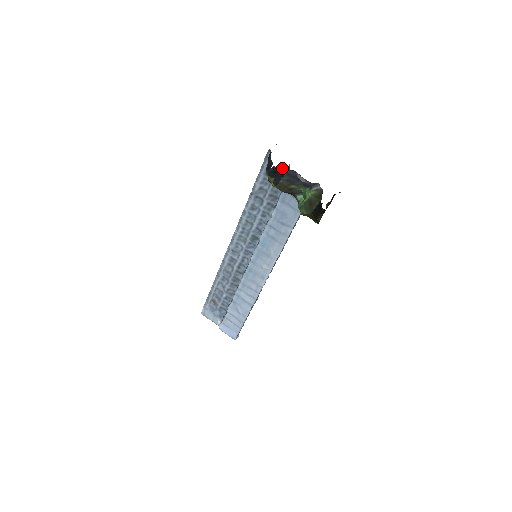
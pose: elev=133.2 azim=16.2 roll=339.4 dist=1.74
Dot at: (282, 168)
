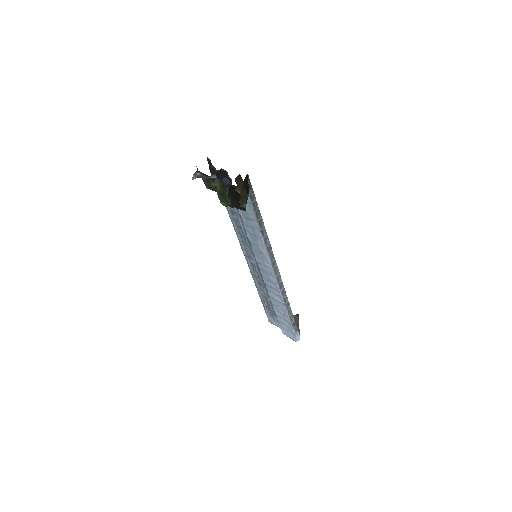
Dot at: (221, 169)
